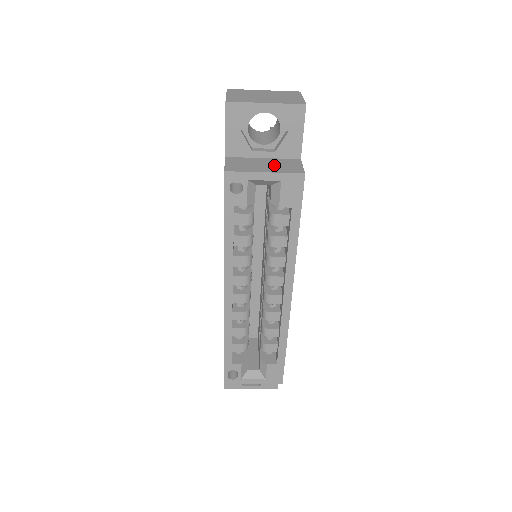
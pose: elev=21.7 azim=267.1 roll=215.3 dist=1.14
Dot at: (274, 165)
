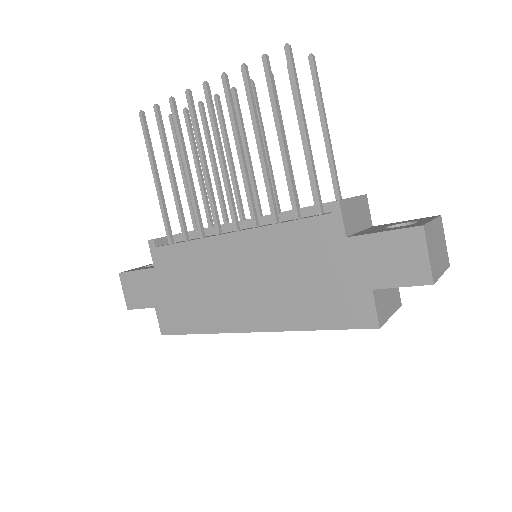
Dot at: (392, 296)
